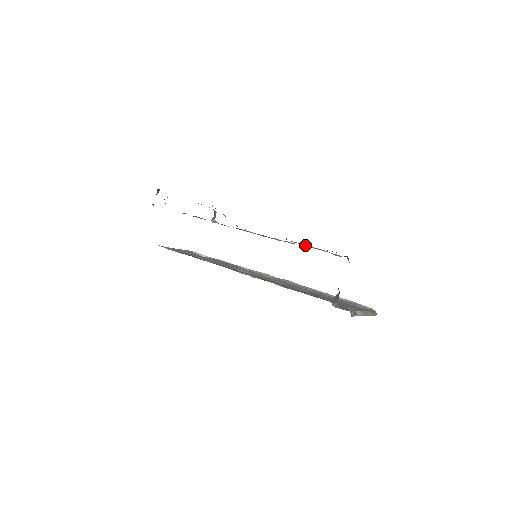
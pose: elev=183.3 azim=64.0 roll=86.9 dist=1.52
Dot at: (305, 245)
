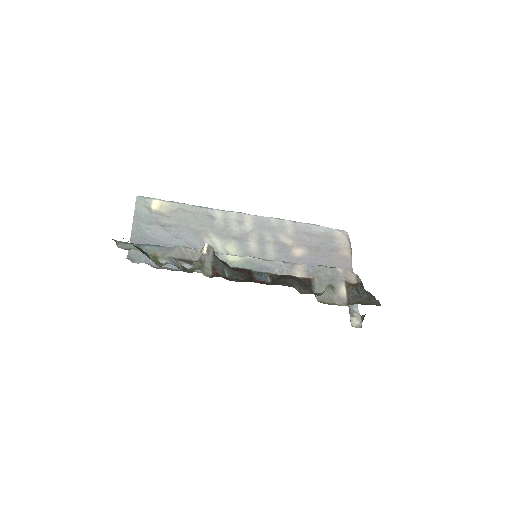
Dot at: (320, 271)
